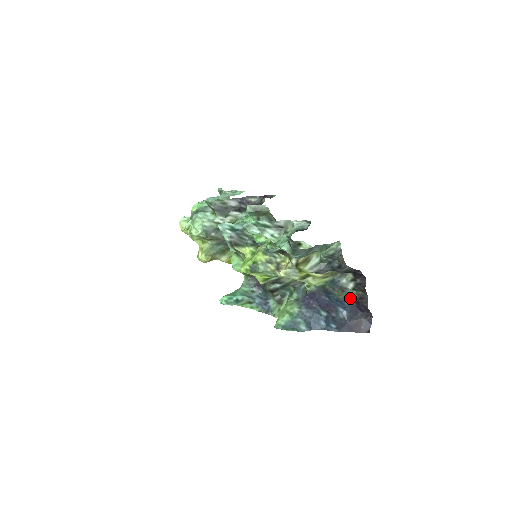
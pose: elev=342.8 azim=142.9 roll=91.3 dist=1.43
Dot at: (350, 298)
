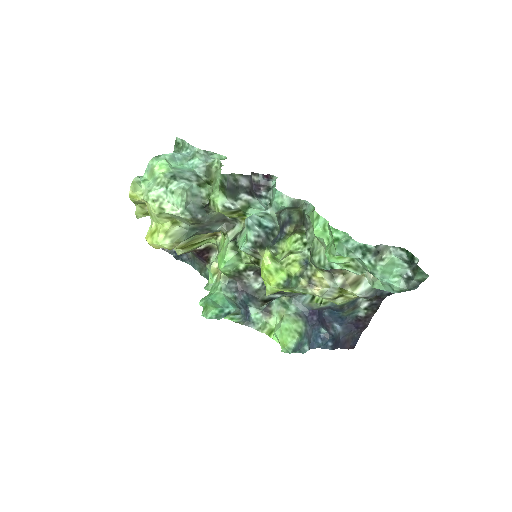
Dot at: (353, 315)
